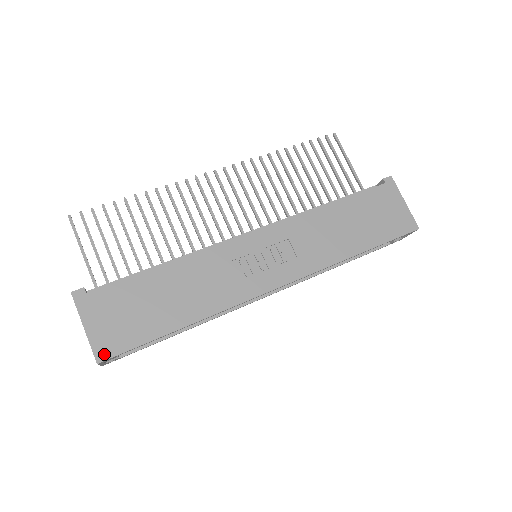
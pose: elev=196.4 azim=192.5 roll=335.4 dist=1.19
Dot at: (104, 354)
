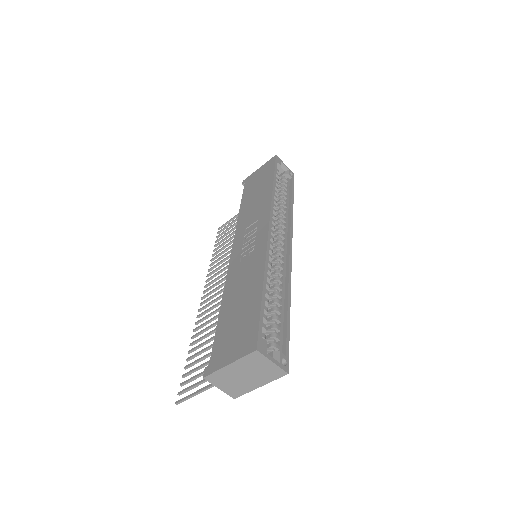
Dot at: (252, 345)
